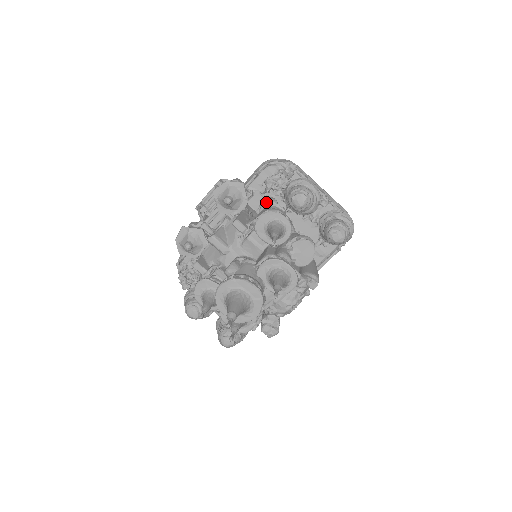
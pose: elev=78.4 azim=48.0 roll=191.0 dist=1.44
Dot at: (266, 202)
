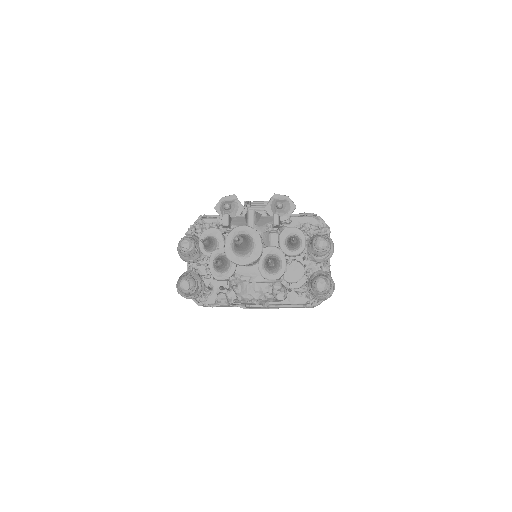
Dot at: occluded
